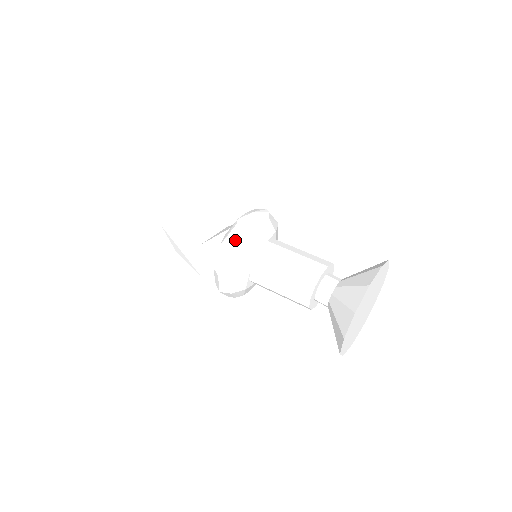
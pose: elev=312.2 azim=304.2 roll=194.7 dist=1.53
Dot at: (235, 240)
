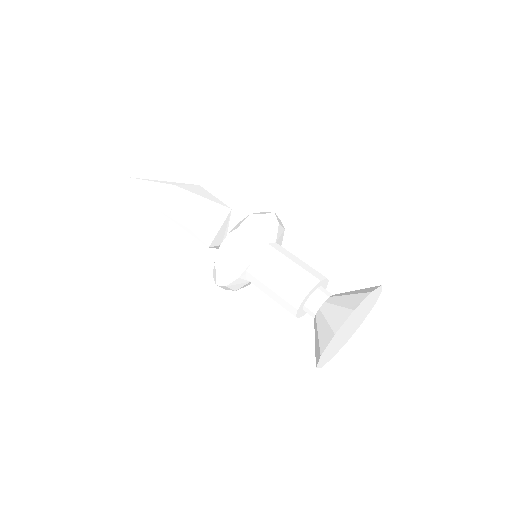
Dot at: (219, 278)
